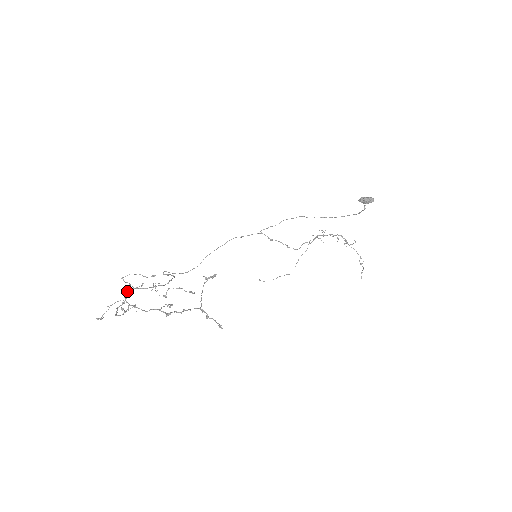
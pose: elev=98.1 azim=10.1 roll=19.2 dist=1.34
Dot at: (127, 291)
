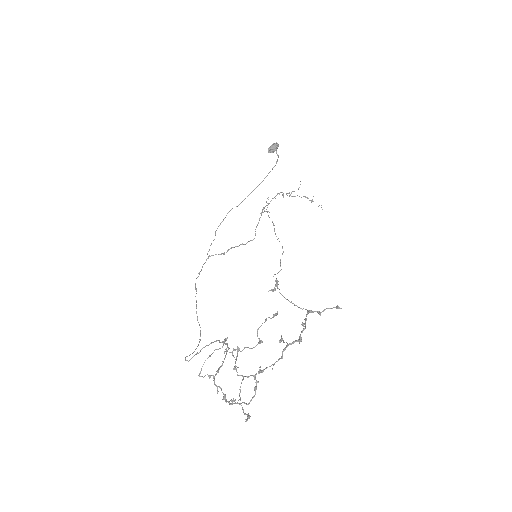
Dot at: occluded
